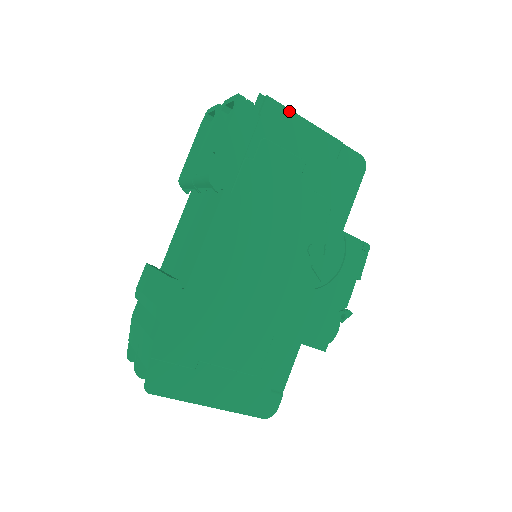
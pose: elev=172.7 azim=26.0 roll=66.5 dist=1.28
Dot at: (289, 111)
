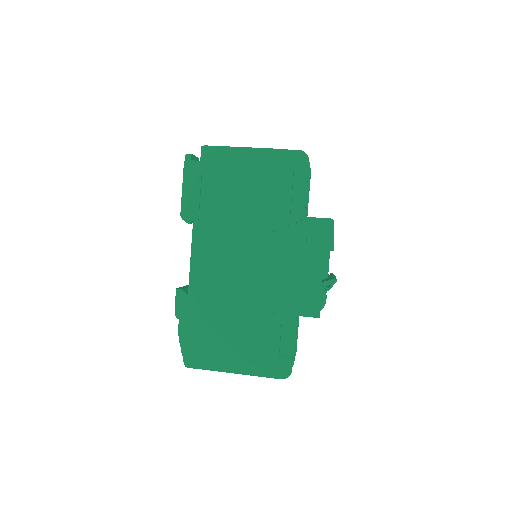
Dot at: (224, 148)
